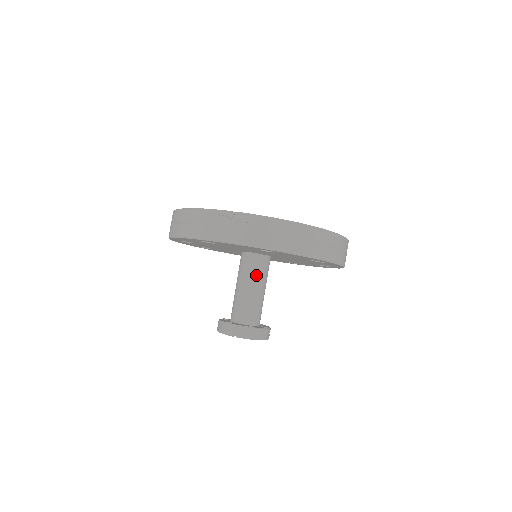
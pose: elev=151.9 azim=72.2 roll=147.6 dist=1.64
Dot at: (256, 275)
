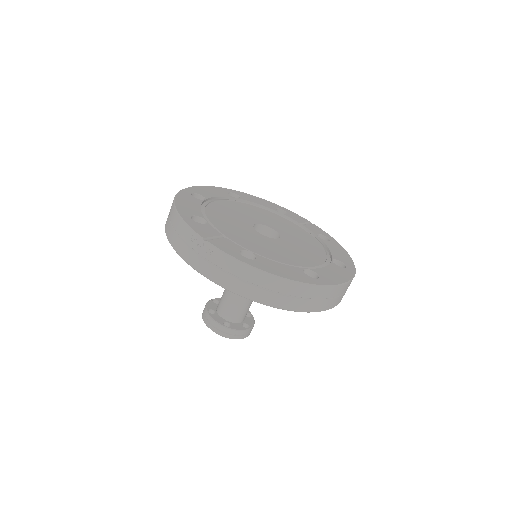
Dot at: occluded
